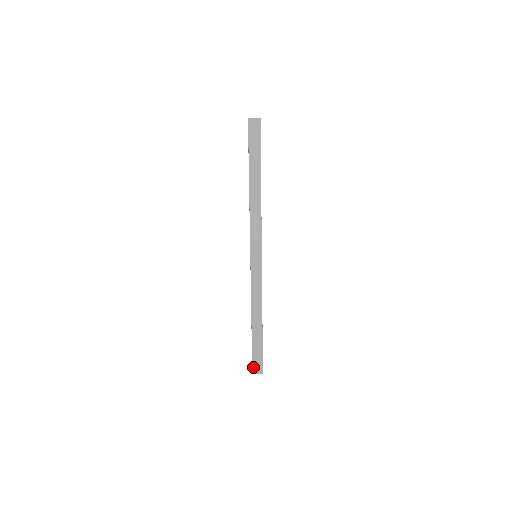
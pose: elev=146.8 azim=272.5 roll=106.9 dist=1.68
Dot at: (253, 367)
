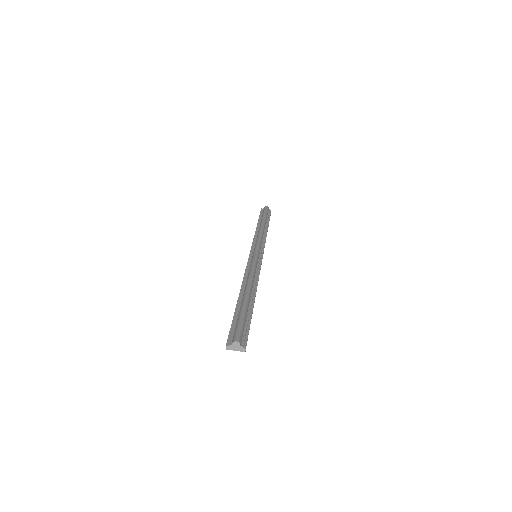
Dot at: occluded
